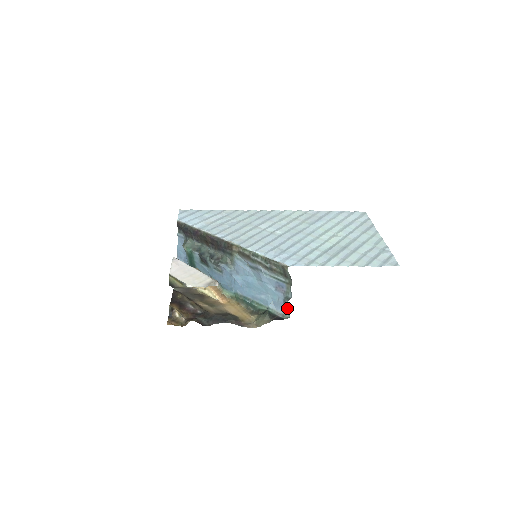
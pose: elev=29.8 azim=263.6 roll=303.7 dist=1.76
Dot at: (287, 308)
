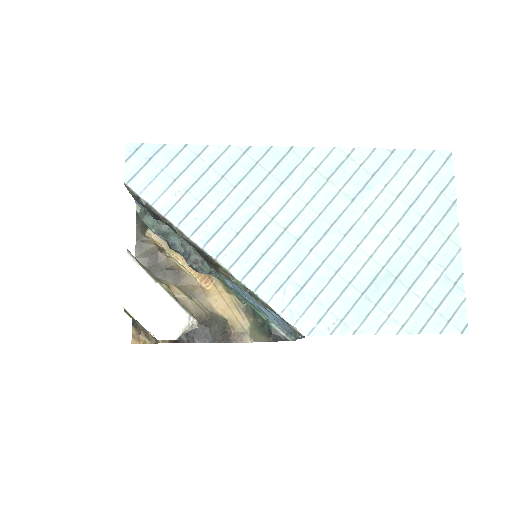
Dot at: occluded
